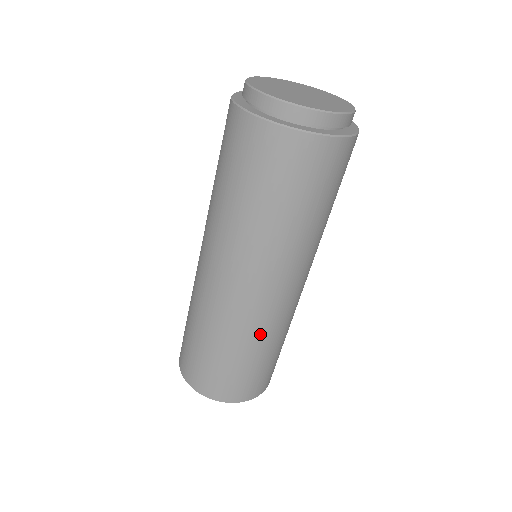
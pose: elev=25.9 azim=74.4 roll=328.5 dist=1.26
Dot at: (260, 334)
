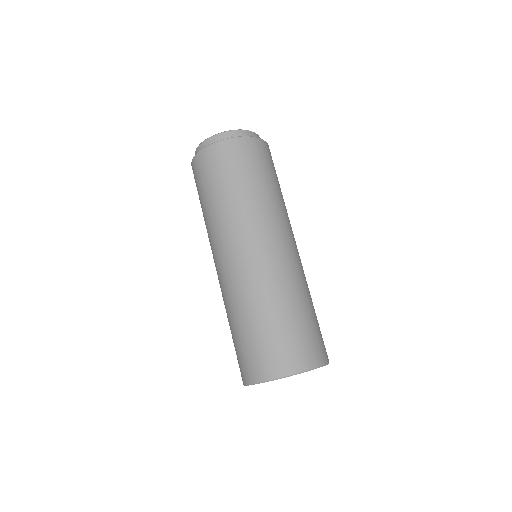
Dot at: (263, 291)
